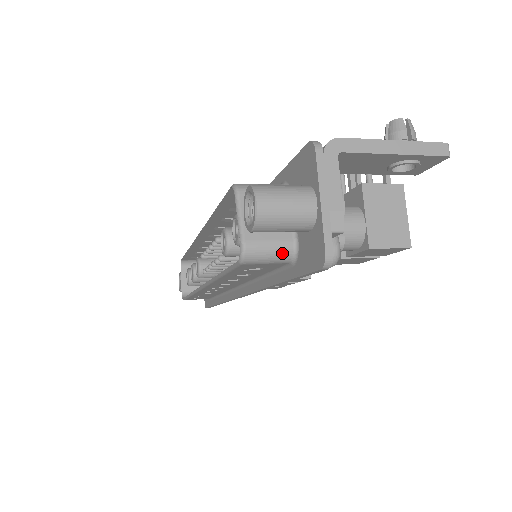
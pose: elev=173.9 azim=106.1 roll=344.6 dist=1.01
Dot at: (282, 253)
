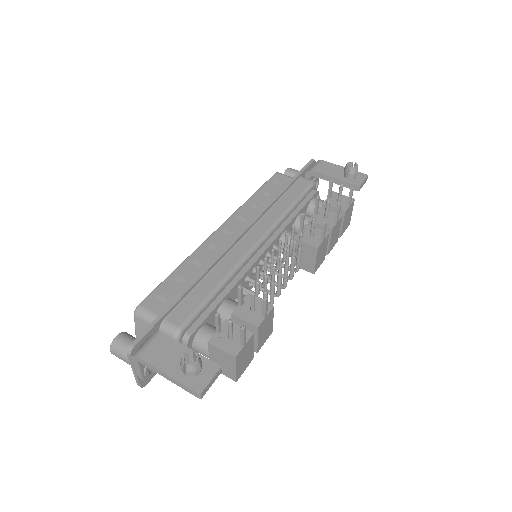
Dot at: occluded
